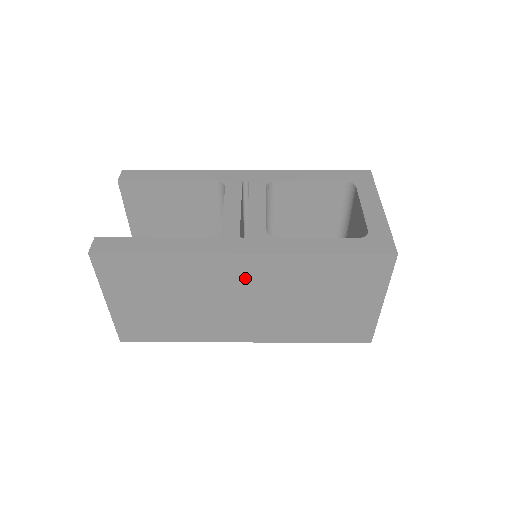
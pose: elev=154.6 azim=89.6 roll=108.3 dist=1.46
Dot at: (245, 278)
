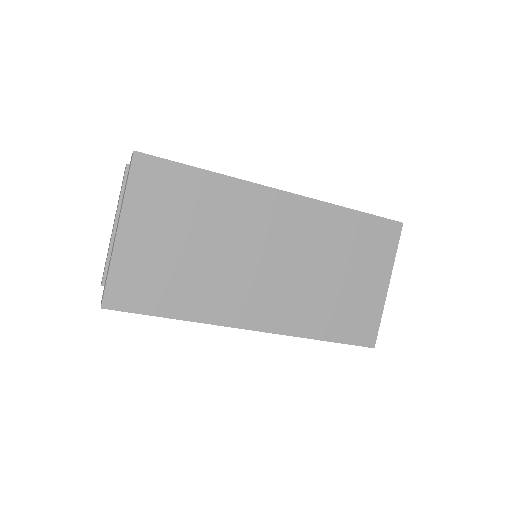
Dot at: (278, 224)
